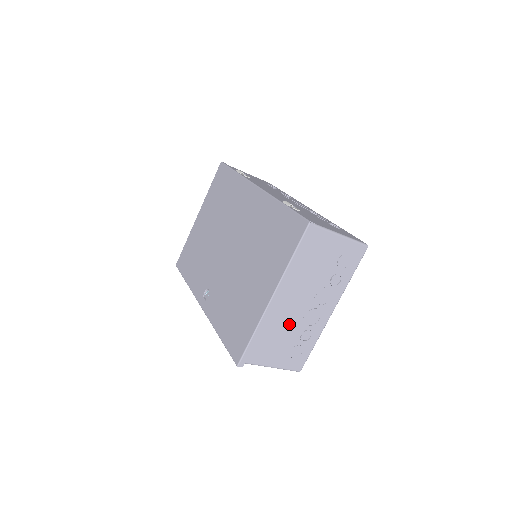
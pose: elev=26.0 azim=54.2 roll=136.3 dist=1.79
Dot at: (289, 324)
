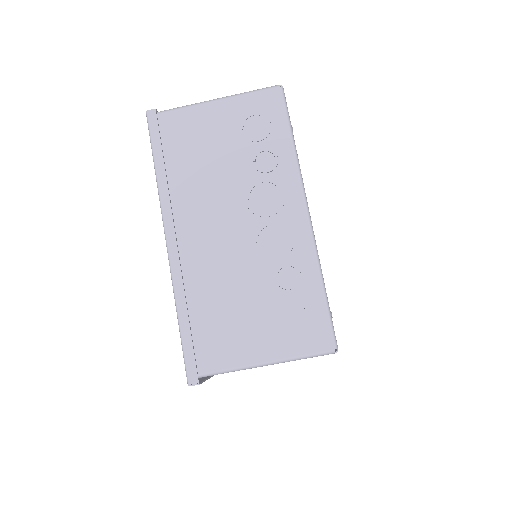
Dot at: (236, 271)
